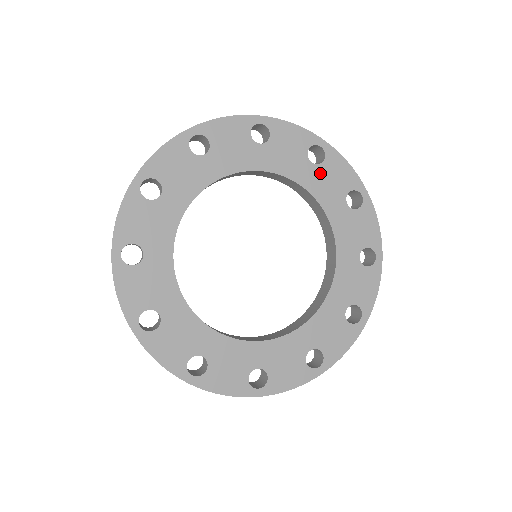
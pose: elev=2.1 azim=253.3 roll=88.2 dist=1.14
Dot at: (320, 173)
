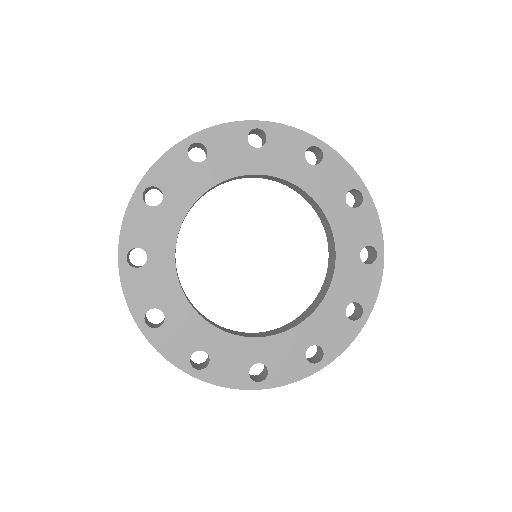
Dot at: (318, 174)
